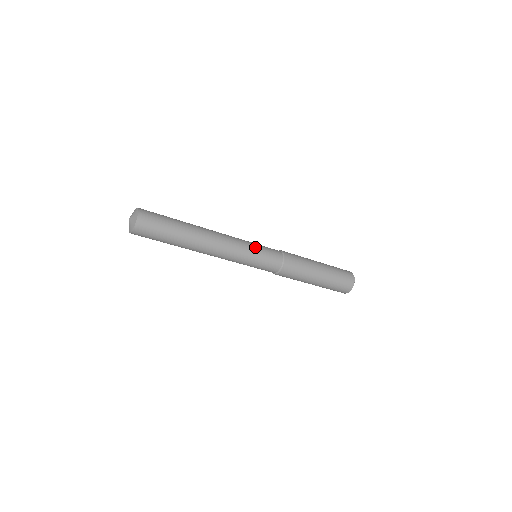
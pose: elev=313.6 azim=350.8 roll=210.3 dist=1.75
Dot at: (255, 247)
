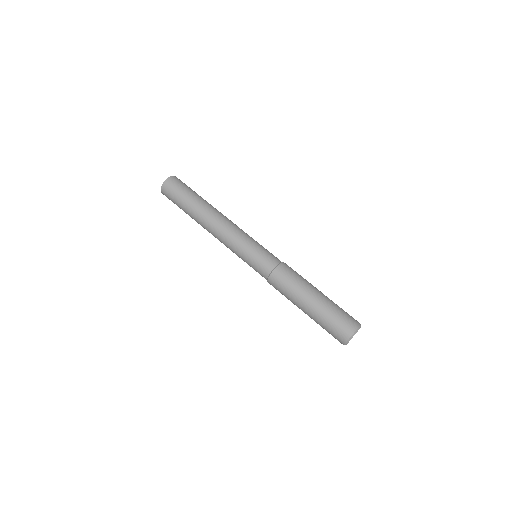
Dot at: (246, 251)
